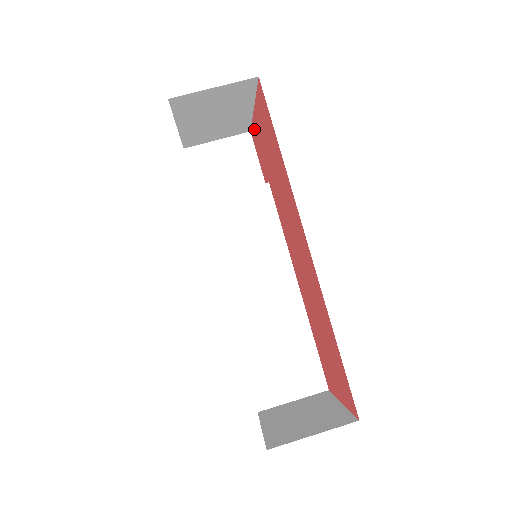
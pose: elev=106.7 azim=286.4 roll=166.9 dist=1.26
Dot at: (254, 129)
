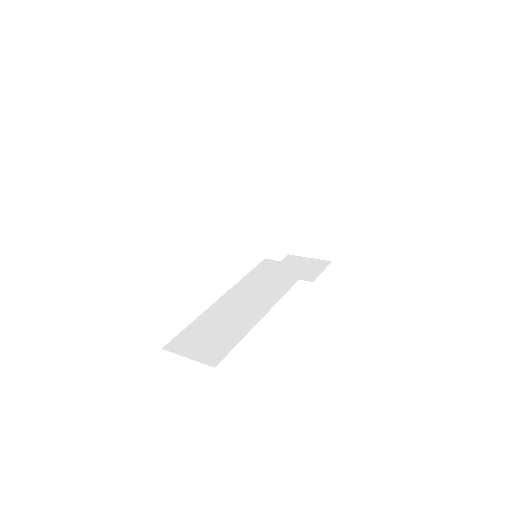
Dot at: occluded
